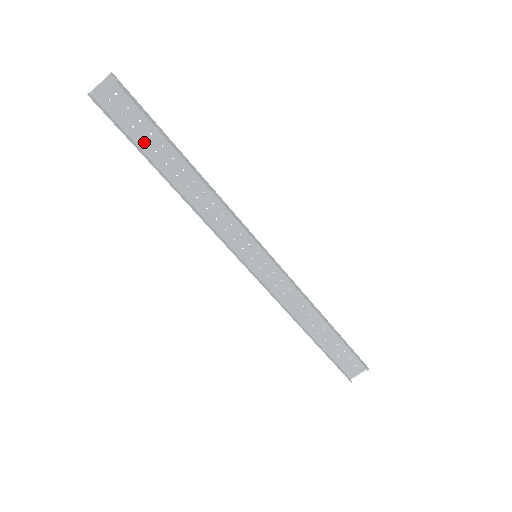
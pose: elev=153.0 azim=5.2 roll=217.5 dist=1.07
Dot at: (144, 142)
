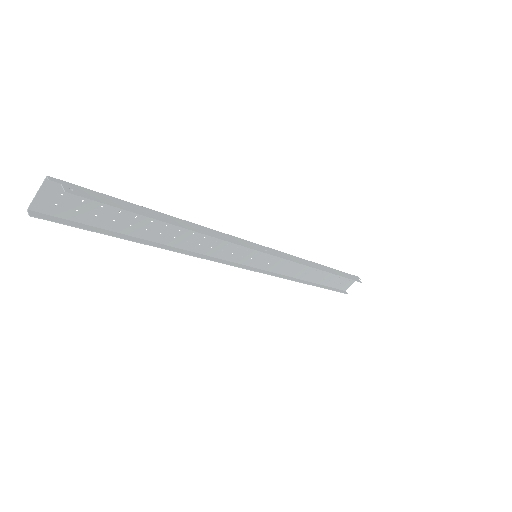
Dot at: (114, 223)
